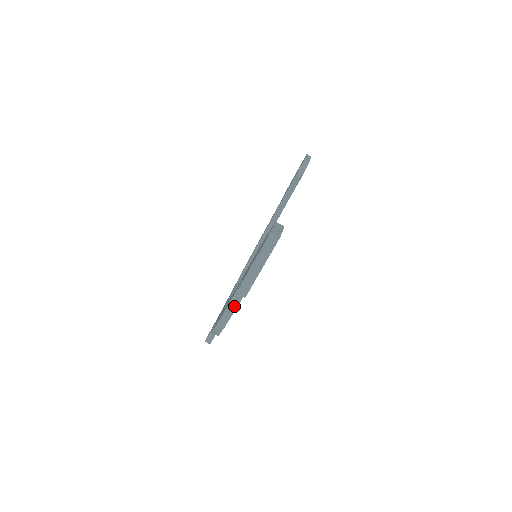
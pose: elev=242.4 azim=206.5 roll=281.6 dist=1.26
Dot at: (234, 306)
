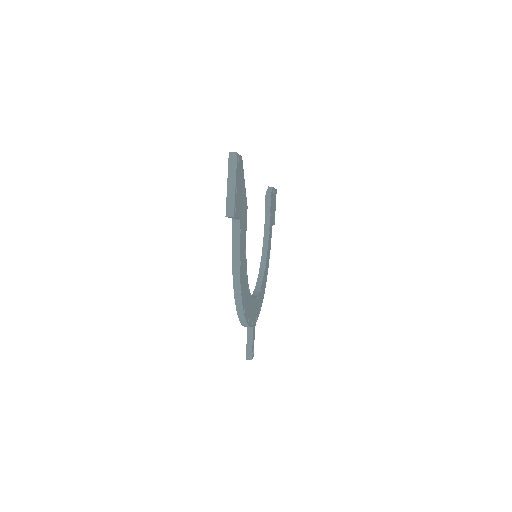
Dot at: (237, 253)
